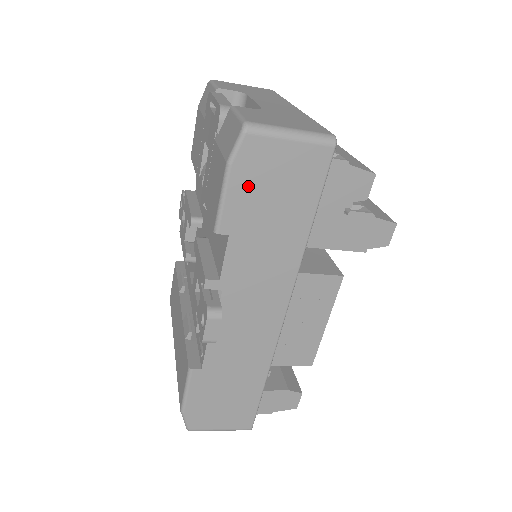
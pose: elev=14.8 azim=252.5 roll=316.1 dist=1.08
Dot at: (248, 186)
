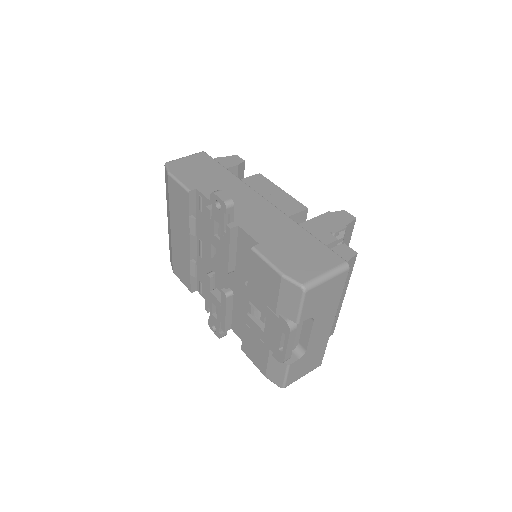
Dot at: occluded
